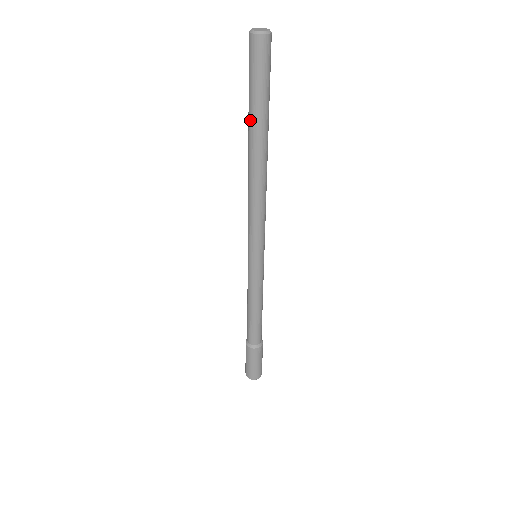
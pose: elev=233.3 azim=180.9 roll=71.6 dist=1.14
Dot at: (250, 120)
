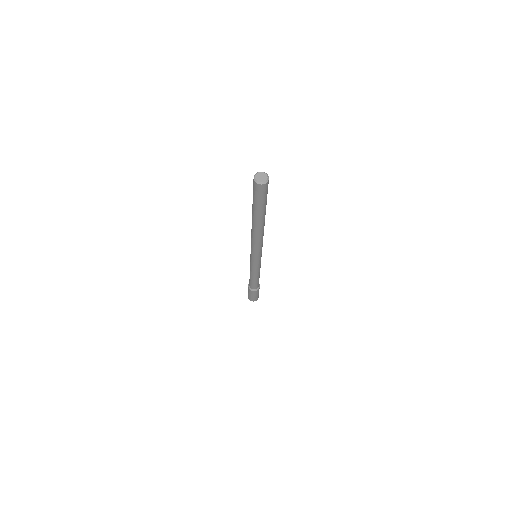
Dot at: (252, 210)
